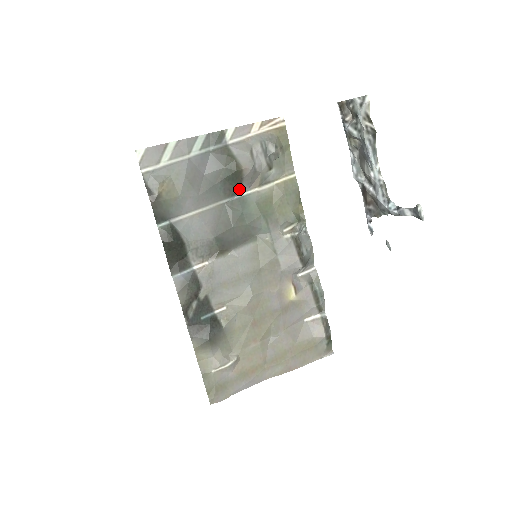
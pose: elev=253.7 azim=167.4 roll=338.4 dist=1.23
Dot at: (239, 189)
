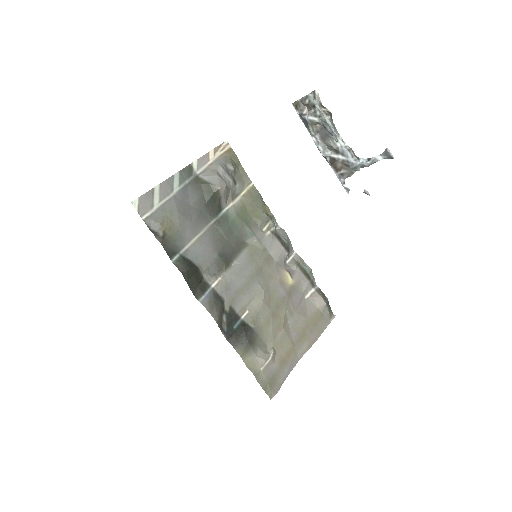
Dot at: (219, 208)
